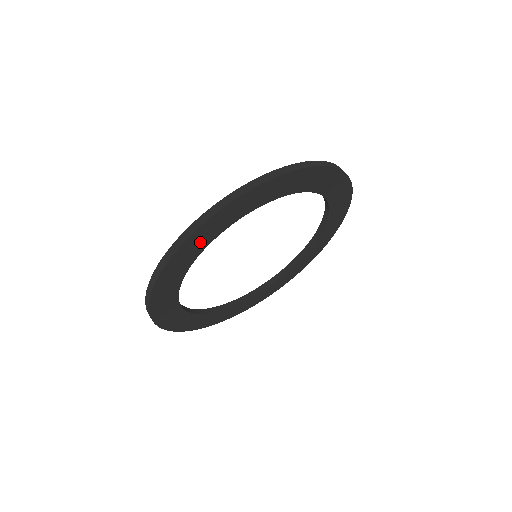
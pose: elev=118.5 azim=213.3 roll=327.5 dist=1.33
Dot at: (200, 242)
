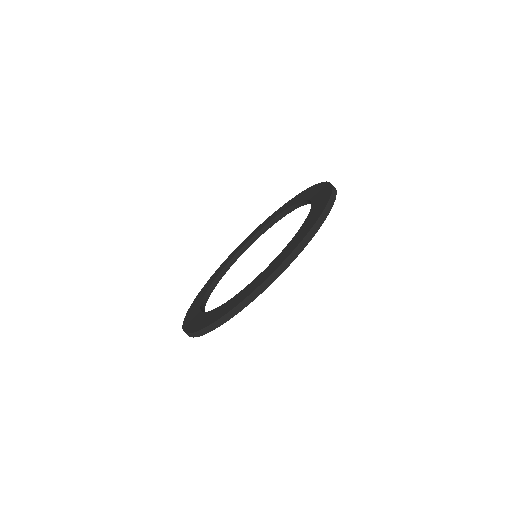
Dot at: occluded
